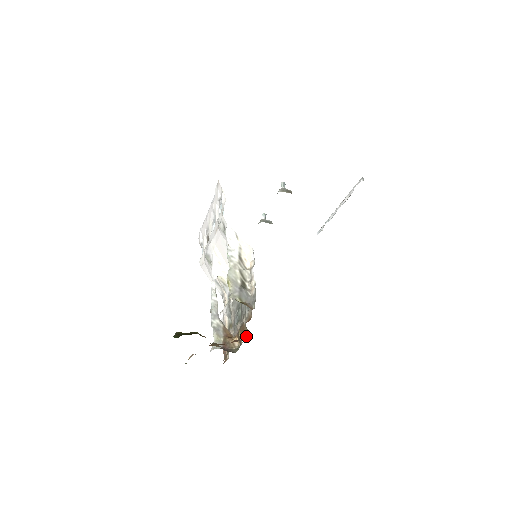
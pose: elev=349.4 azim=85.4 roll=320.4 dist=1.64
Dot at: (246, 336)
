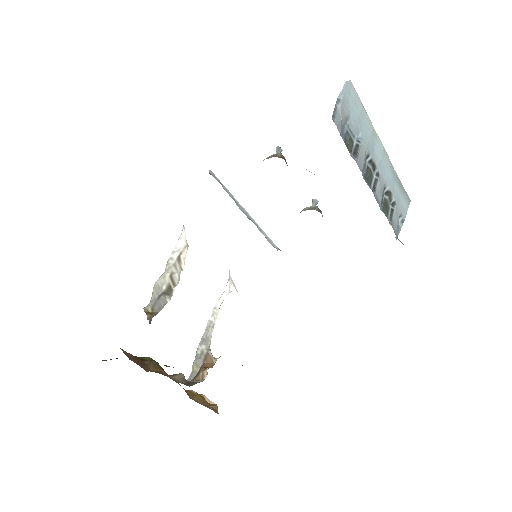
Dot at: occluded
